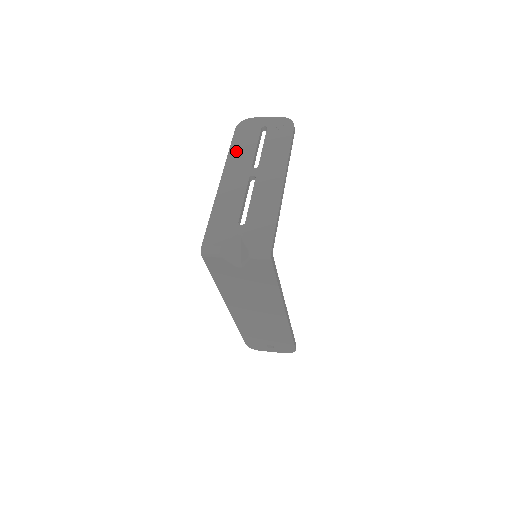
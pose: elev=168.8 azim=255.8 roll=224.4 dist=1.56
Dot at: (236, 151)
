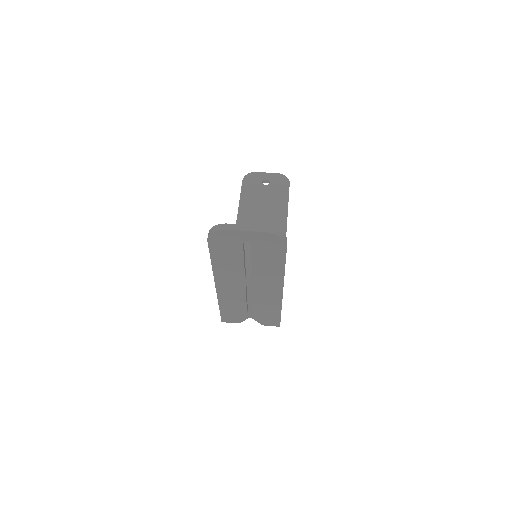
Dot at: (220, 265)
